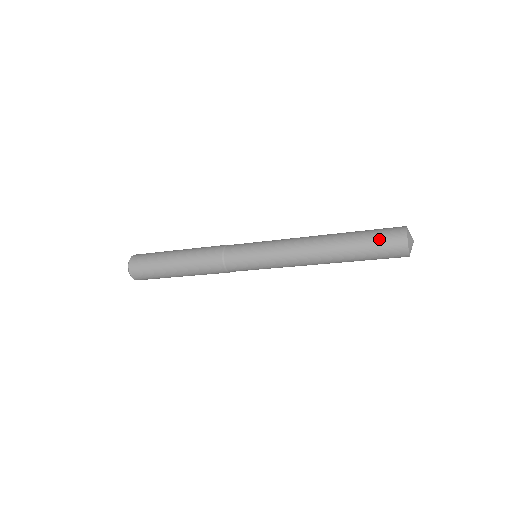
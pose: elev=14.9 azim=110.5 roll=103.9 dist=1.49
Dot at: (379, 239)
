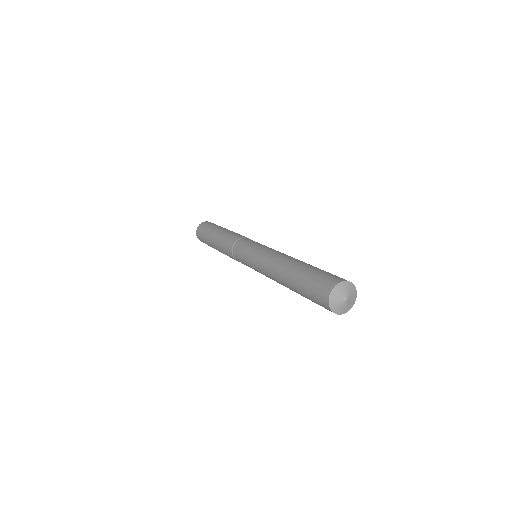
Dot at: (316, 278)
